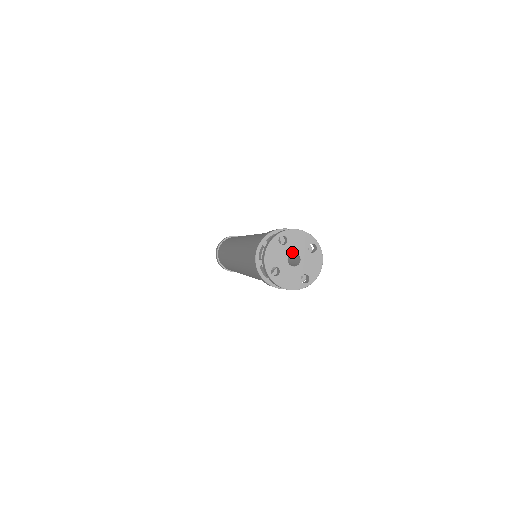
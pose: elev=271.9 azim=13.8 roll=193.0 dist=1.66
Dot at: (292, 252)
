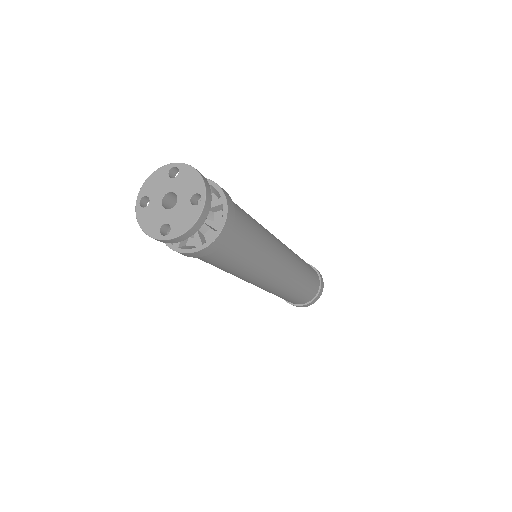
Dot at: (173, 191)
